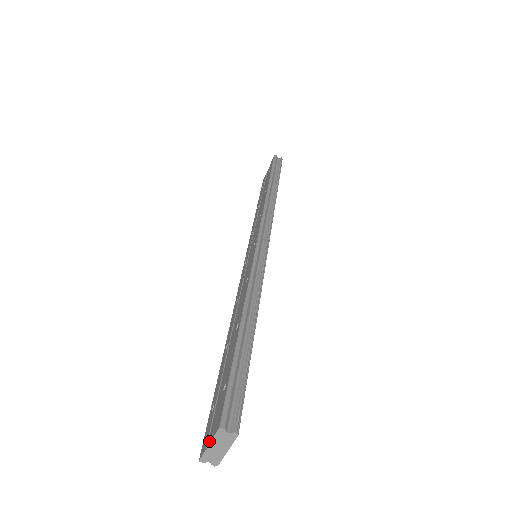
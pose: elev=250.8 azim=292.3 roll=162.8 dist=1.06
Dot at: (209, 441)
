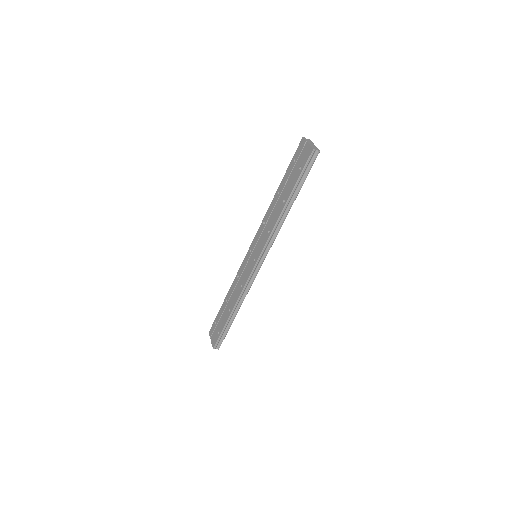
Dot at: (211, 339)
